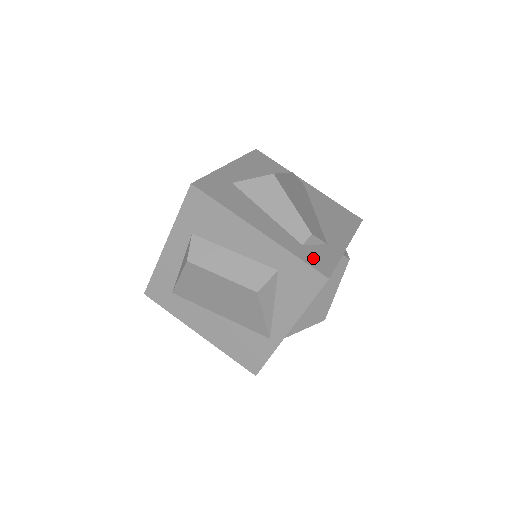
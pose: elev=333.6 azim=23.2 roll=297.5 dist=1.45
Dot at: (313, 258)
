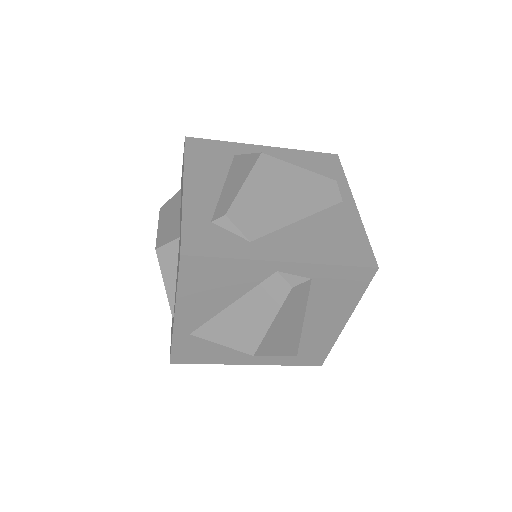
Dot at: (200, 235)
